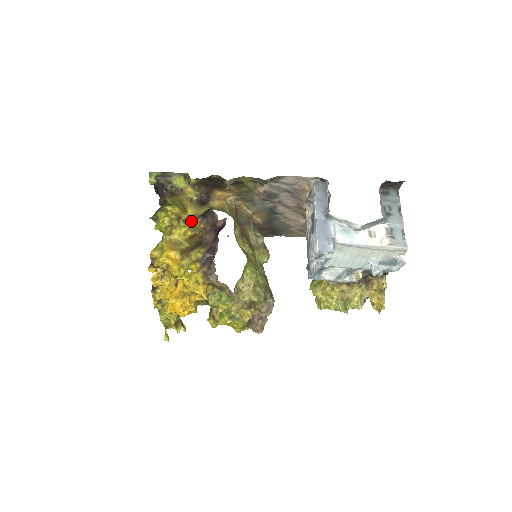
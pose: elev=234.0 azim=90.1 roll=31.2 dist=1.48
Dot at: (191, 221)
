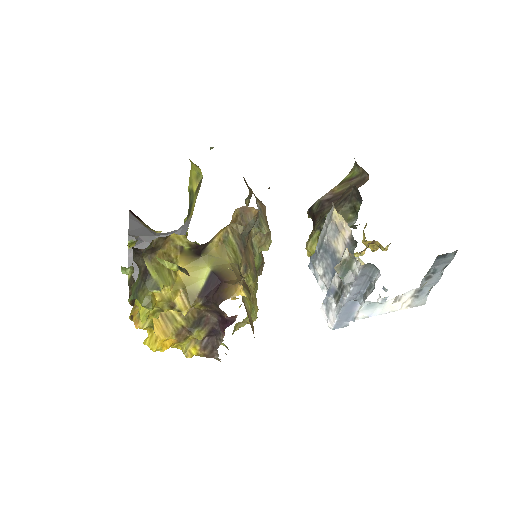
Dot at: occluded
